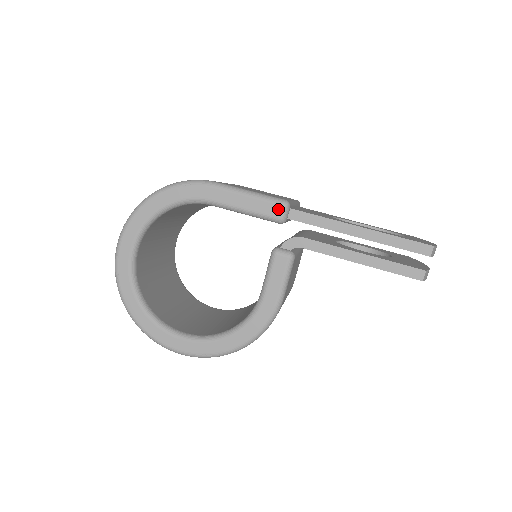
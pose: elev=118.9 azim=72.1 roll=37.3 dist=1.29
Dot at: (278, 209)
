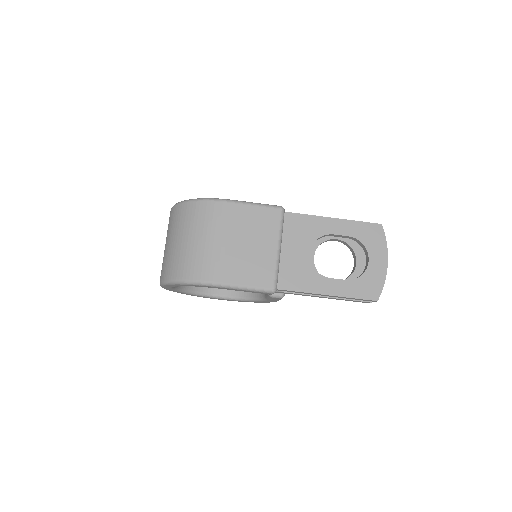
Dot at: occluded
